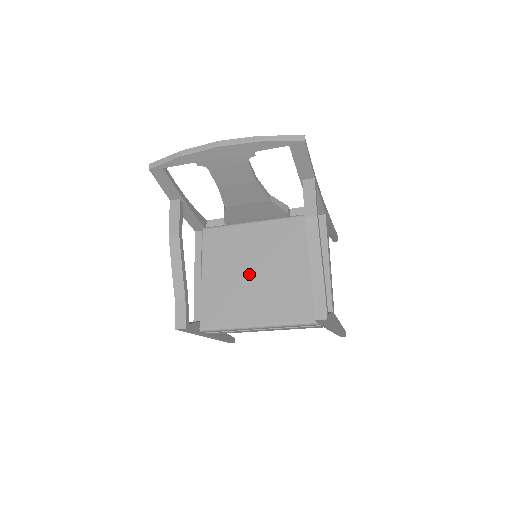
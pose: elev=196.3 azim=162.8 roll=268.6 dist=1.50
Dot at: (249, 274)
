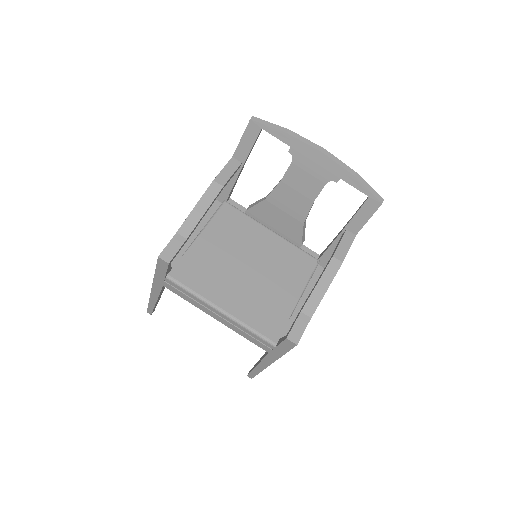
Dot at: (242, 265)
